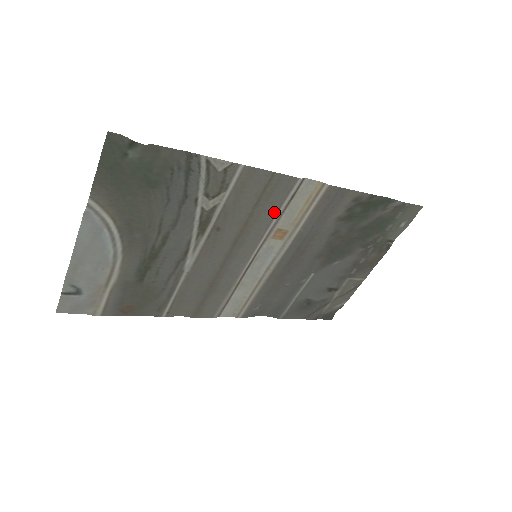
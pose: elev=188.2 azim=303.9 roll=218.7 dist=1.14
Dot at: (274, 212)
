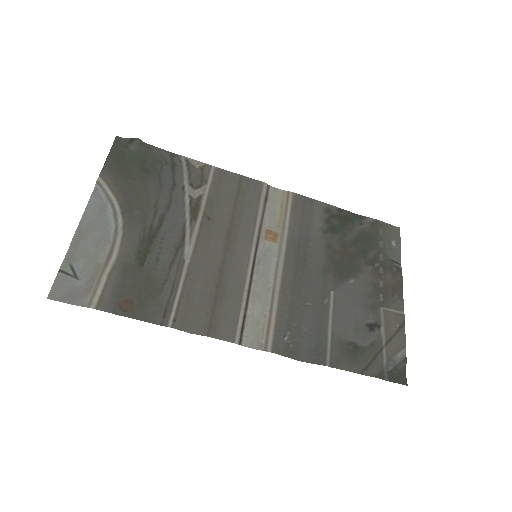
Dot at: (255, 210)
